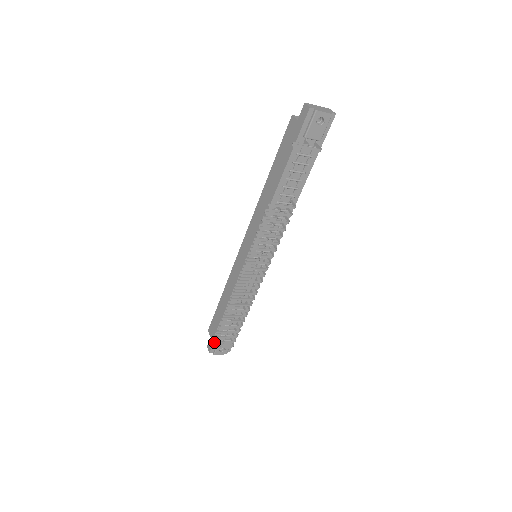
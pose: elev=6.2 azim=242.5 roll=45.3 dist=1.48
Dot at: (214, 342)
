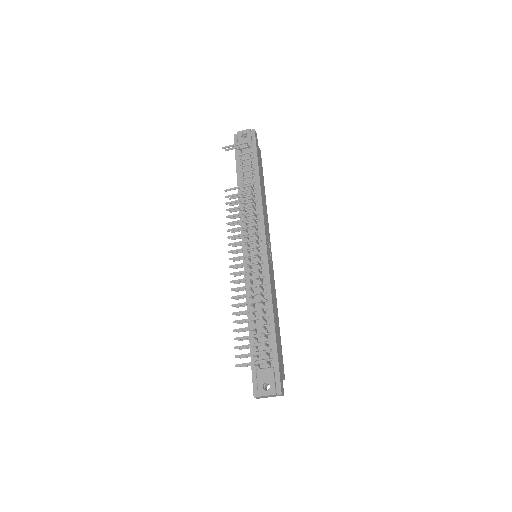
Dot at: (237, 356)
